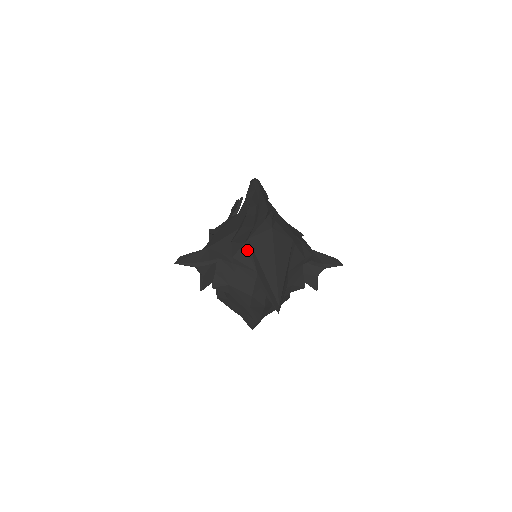
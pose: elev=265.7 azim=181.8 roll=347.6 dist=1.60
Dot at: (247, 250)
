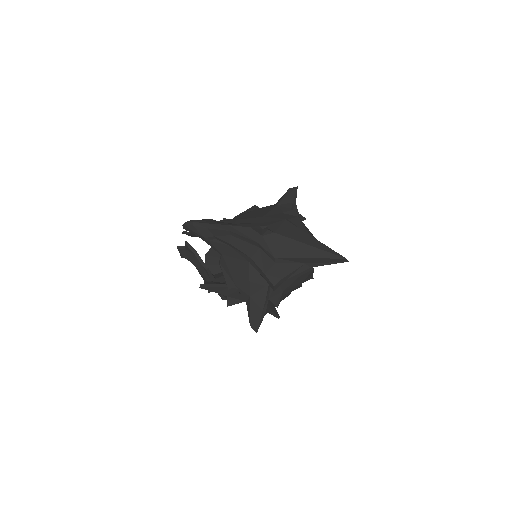
Dot at: (282, 263)
